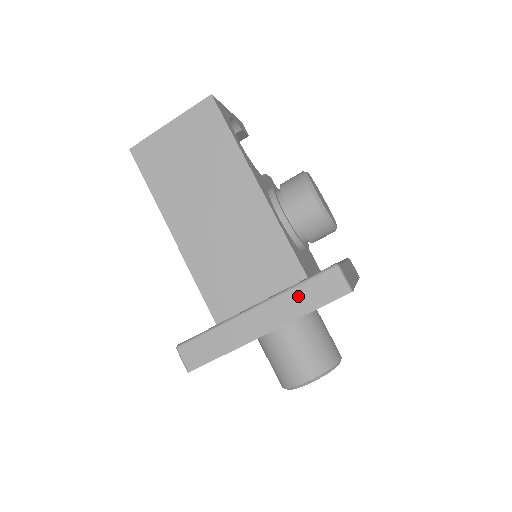
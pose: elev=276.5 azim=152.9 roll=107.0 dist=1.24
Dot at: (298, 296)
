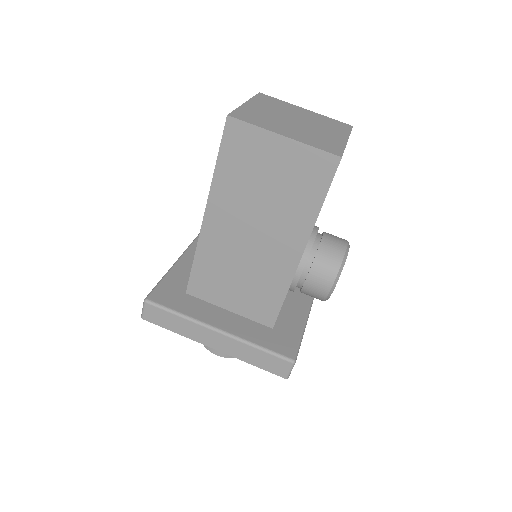
Dot at: (254, 353)
